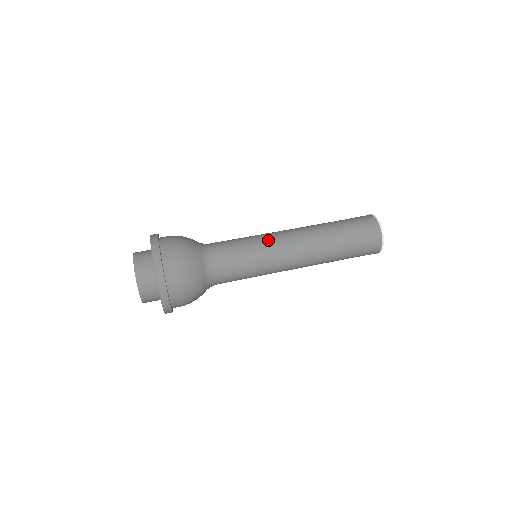
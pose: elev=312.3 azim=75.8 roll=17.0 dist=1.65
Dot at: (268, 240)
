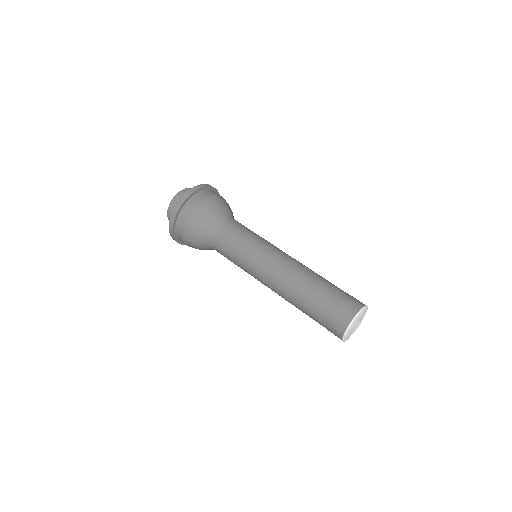
Dot at: (275, 246)
